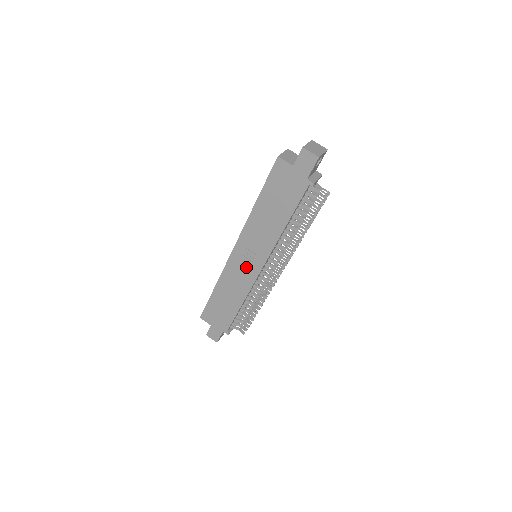
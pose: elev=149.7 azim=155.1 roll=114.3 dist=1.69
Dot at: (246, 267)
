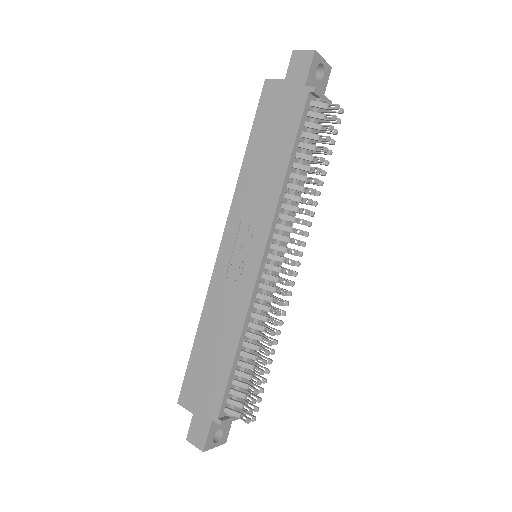
Dot at: (239, 268)
